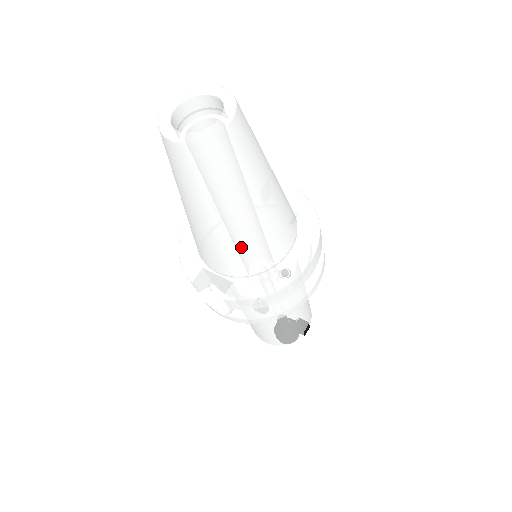
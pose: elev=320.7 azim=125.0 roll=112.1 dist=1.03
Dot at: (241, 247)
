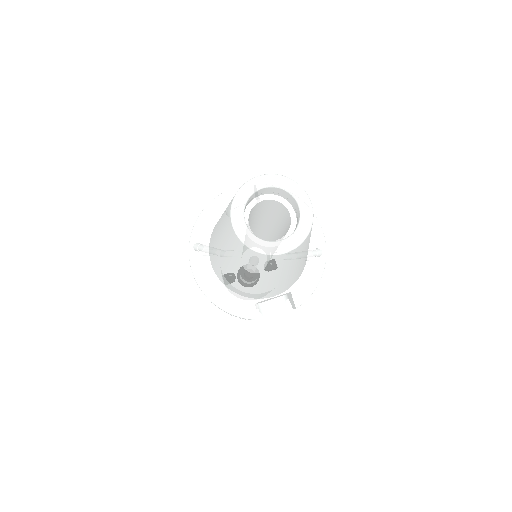
Dot at: (302, 267)
